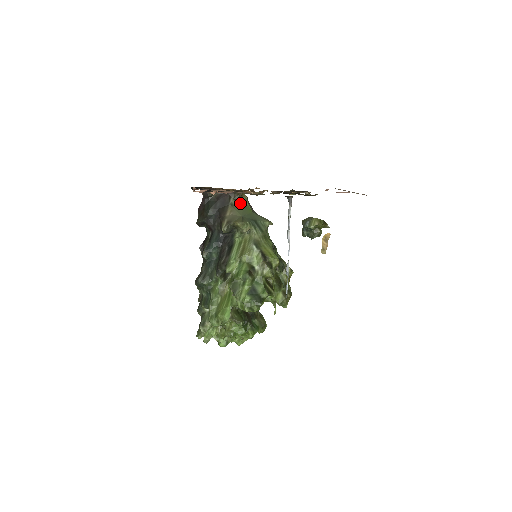
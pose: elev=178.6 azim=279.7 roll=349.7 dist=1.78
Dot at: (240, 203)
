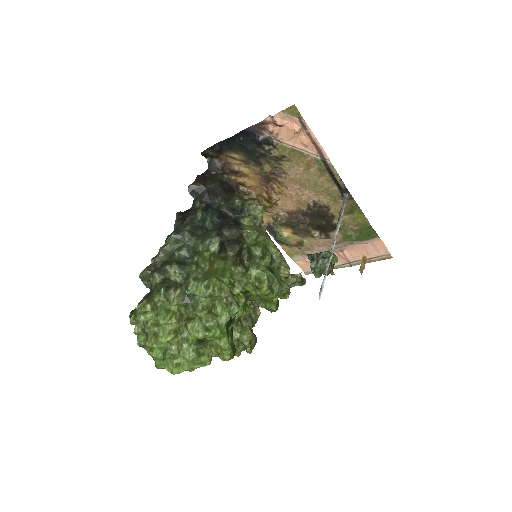
Dot at: occluded
